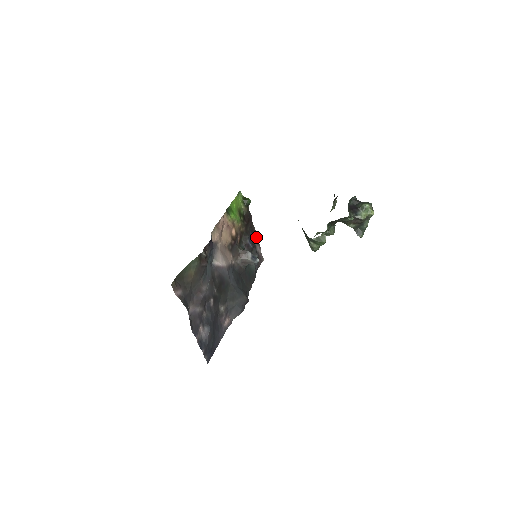
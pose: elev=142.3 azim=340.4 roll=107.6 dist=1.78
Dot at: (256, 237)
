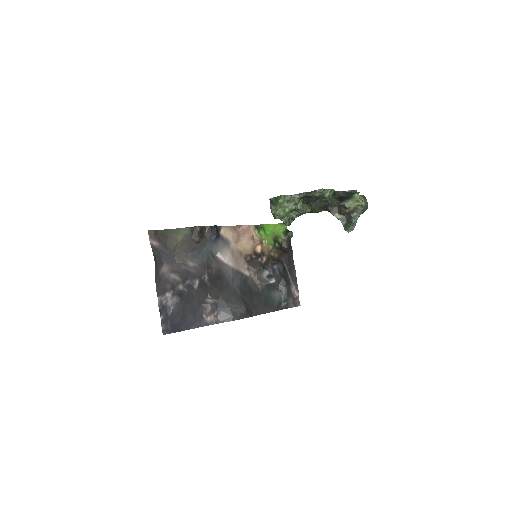
Dot at: (294, 276)
